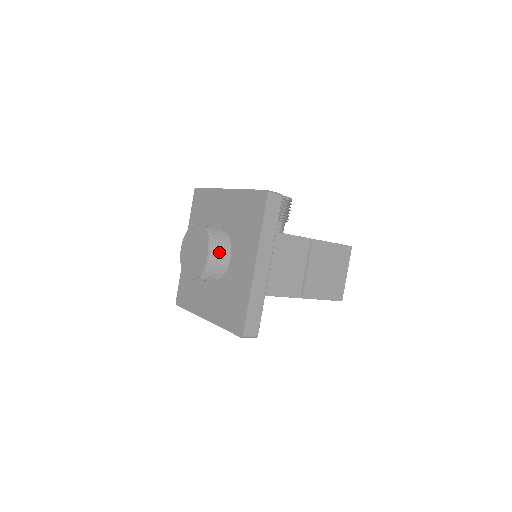
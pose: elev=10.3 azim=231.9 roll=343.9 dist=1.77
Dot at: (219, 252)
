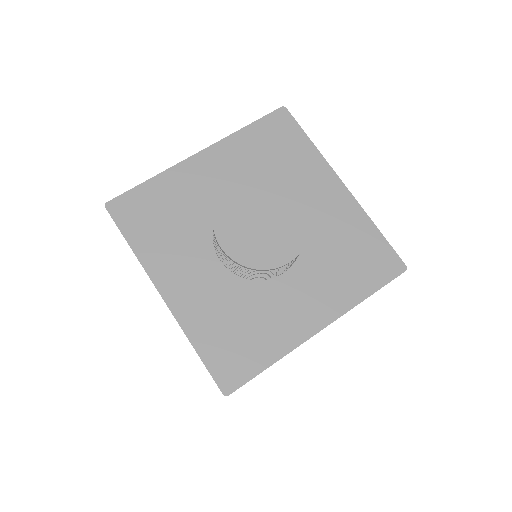
Dot at: occluded
